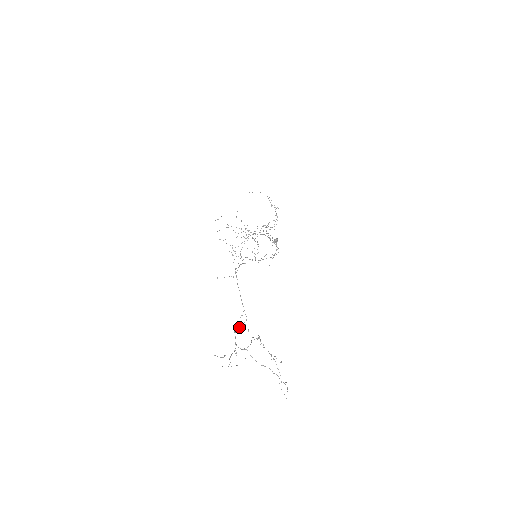
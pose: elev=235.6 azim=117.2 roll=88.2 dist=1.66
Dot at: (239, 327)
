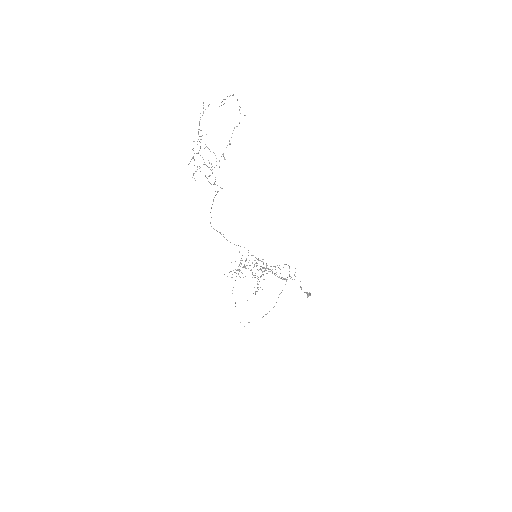
Dot at: occluded
